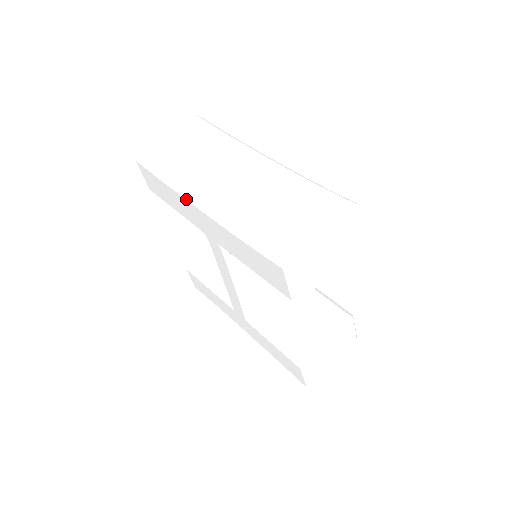
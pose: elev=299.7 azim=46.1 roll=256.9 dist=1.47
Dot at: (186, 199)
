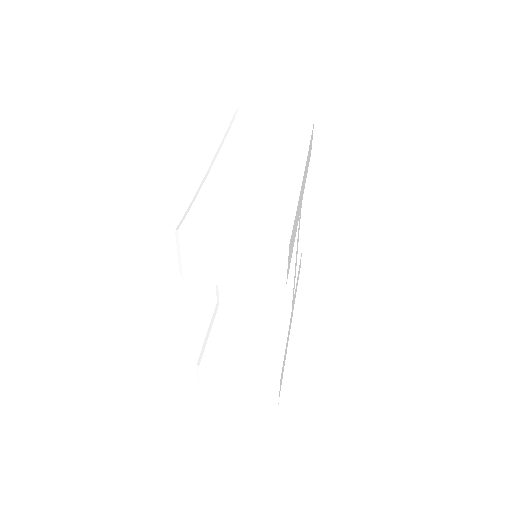
Dot at: (216, 153)
